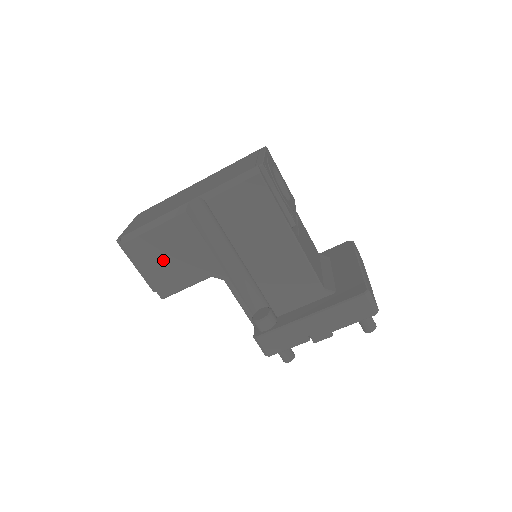
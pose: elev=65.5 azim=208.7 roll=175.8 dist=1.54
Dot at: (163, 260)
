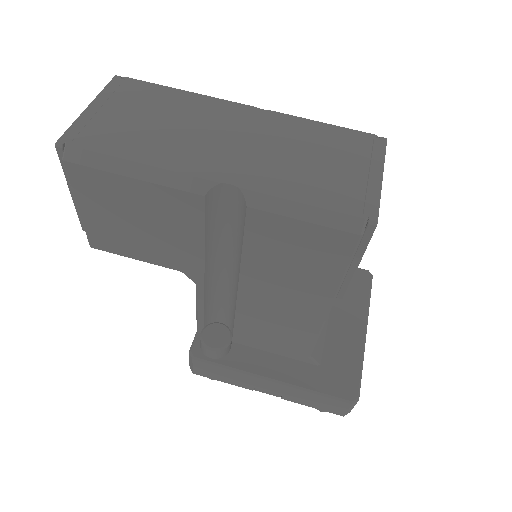
Dot at: (122, 217)
